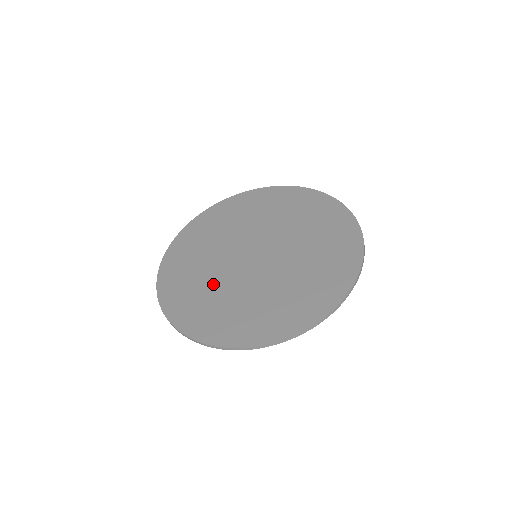
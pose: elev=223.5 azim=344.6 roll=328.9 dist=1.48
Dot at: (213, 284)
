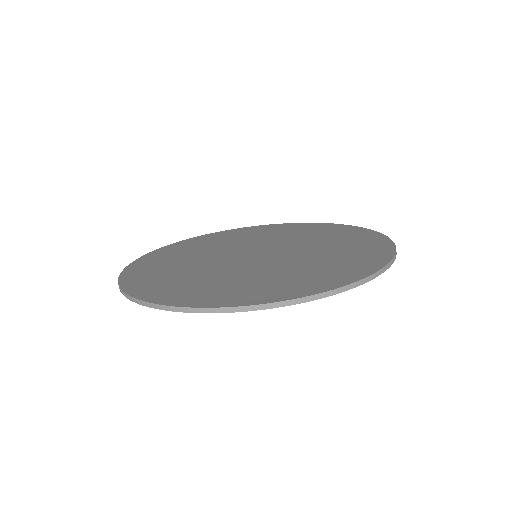
Dot at: (230, 275)
